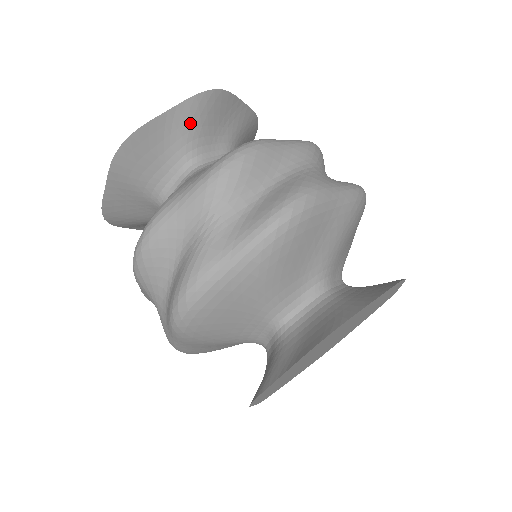
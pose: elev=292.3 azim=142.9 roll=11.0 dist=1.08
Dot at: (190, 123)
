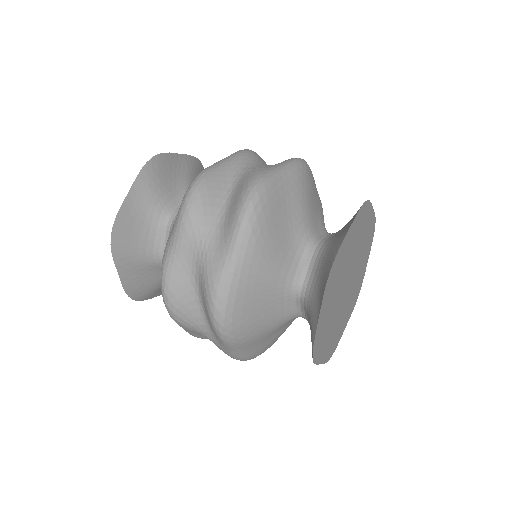
Dot at: (191, 170)
